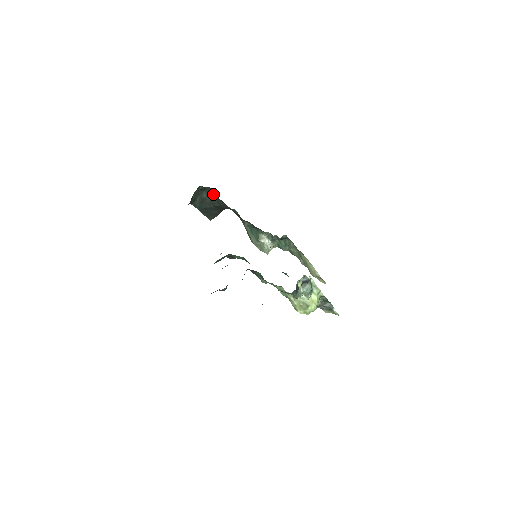
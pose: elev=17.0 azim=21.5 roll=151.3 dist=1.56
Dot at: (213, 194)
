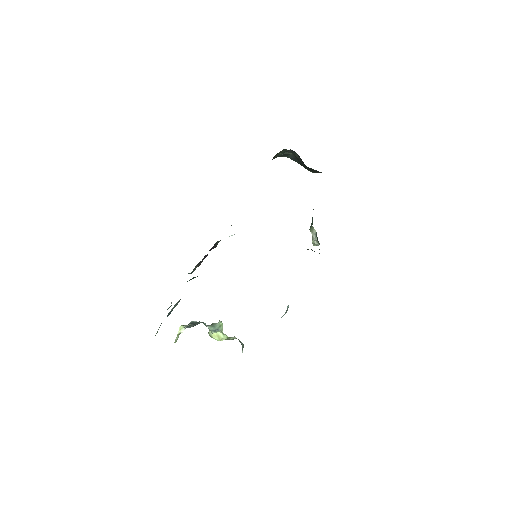
Dot at: occluded
